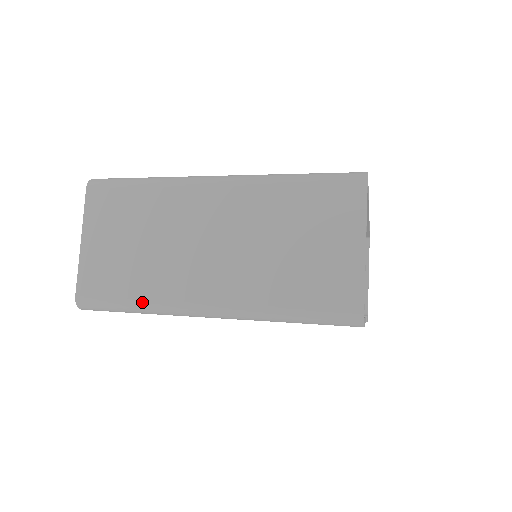
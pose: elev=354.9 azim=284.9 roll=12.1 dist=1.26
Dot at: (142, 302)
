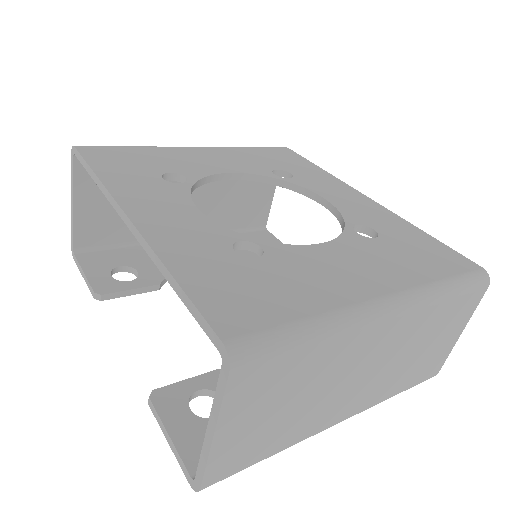
Dot at: (284, 449)
